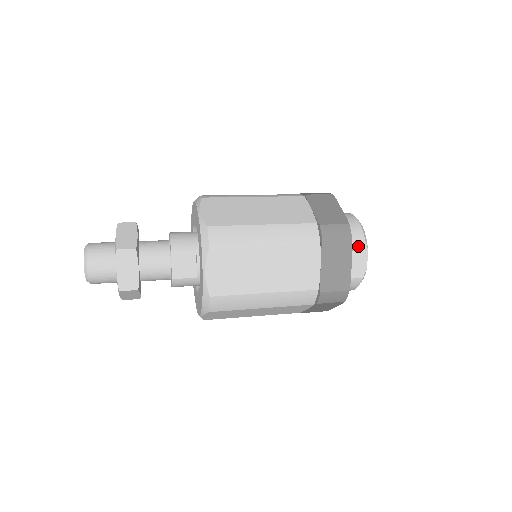
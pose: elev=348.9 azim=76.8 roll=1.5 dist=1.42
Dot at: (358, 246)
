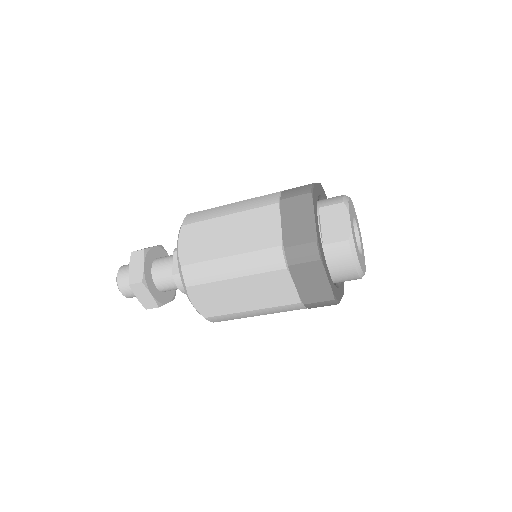
Dot at: (336, 209)
